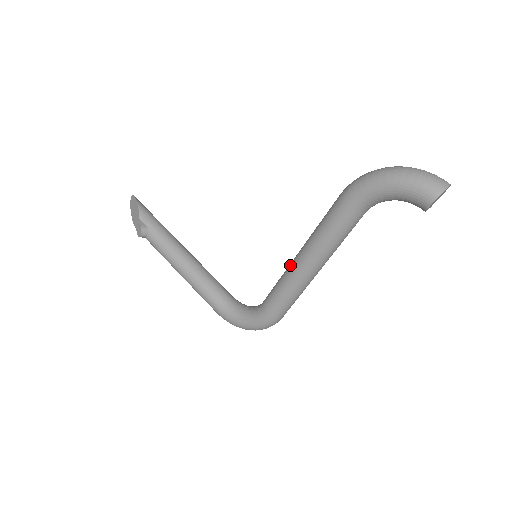
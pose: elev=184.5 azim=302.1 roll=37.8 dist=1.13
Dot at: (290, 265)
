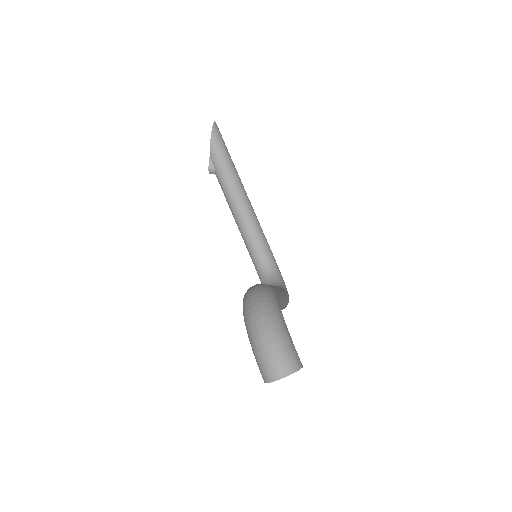
Dot at: occluded
